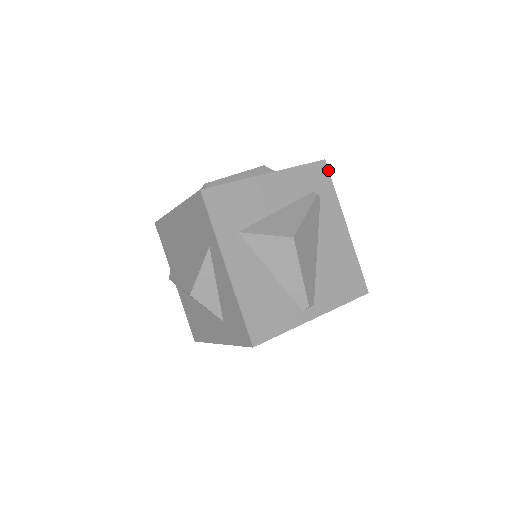
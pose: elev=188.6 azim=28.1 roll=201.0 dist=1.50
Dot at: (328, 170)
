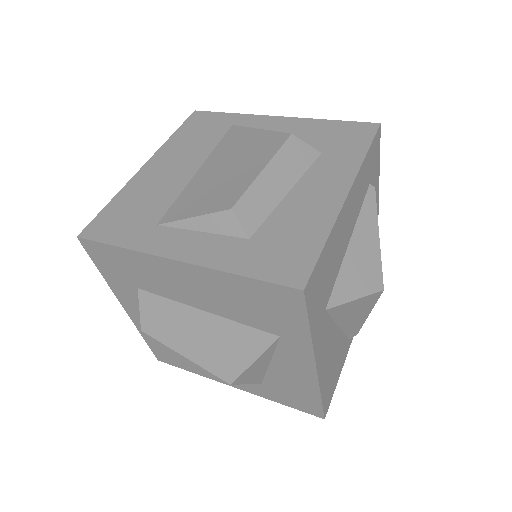
Dot at: occluded
